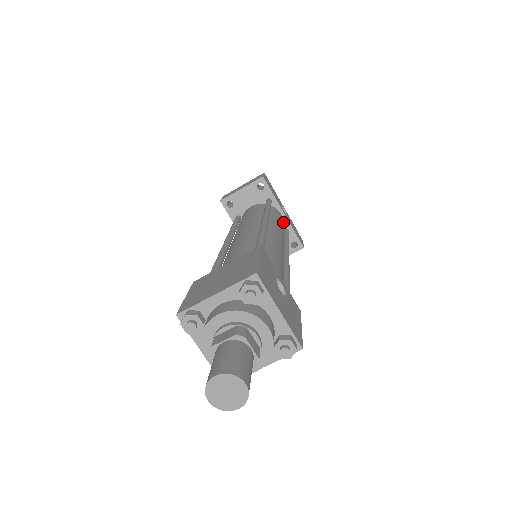
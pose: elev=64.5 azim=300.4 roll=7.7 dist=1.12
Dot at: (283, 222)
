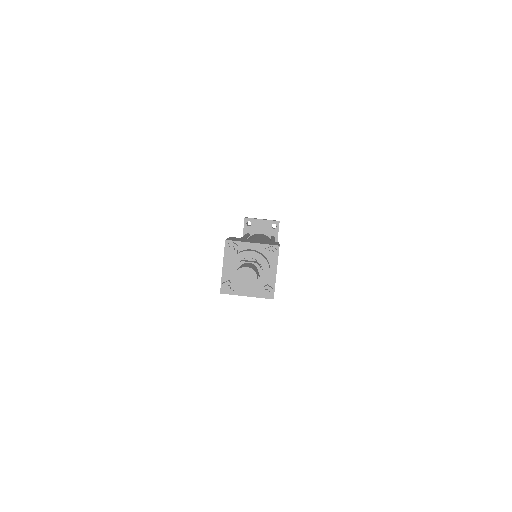
Dot at: occluded
